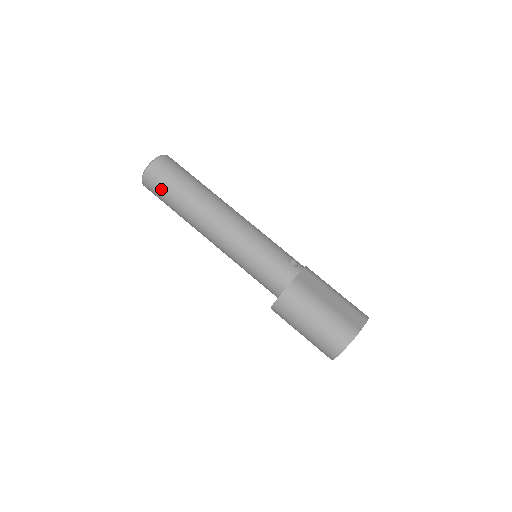
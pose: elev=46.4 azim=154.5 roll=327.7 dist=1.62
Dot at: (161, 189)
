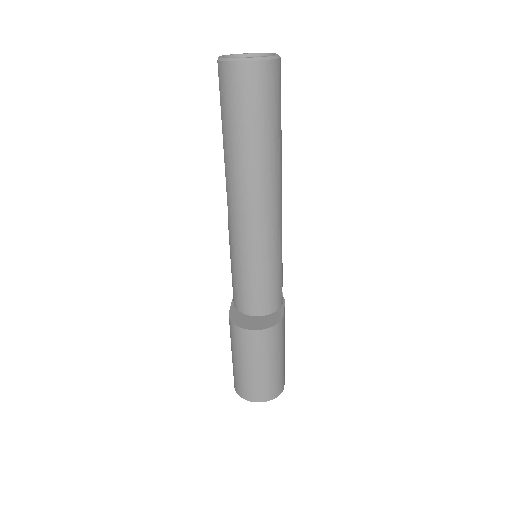
Dot at: (250, 104)
